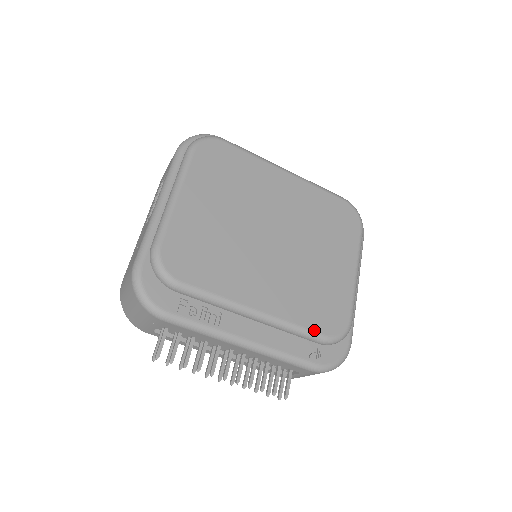
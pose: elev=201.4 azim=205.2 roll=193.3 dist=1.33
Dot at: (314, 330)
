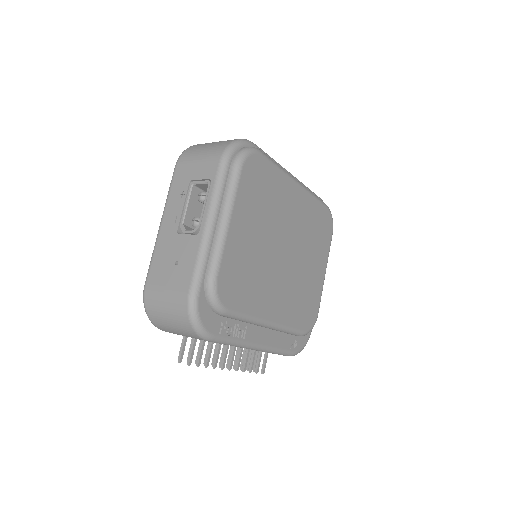
Dot at: (299, 329)
